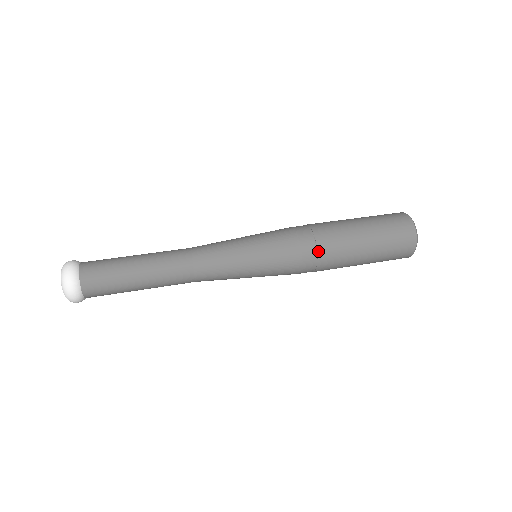
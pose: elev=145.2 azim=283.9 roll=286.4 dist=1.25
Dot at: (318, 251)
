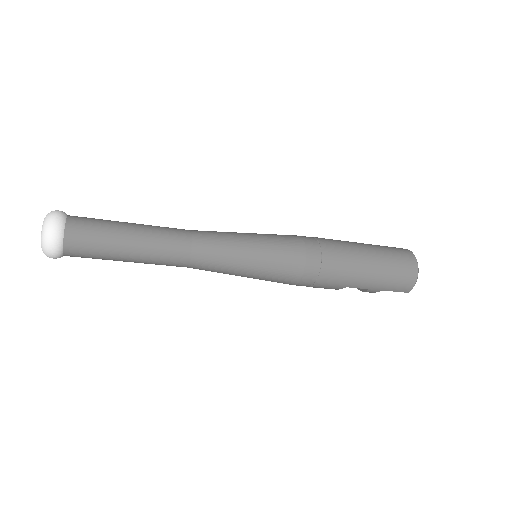
Dot at: occluded
